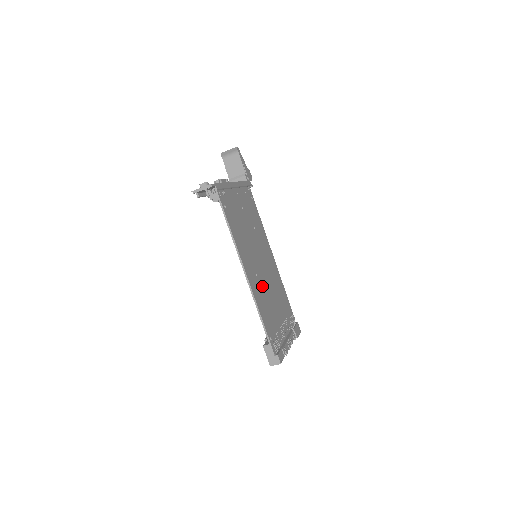
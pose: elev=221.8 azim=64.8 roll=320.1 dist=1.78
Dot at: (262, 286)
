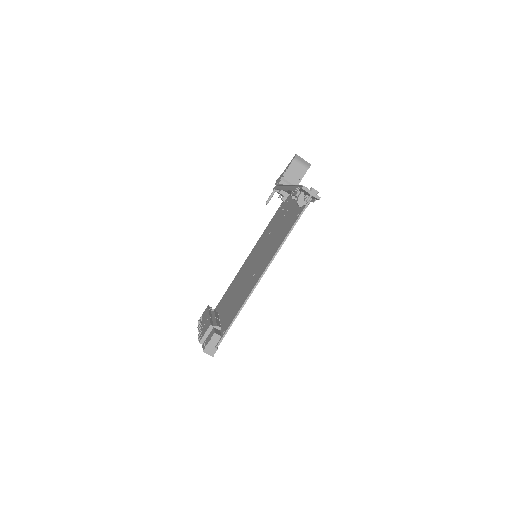
Dot at: occluded
